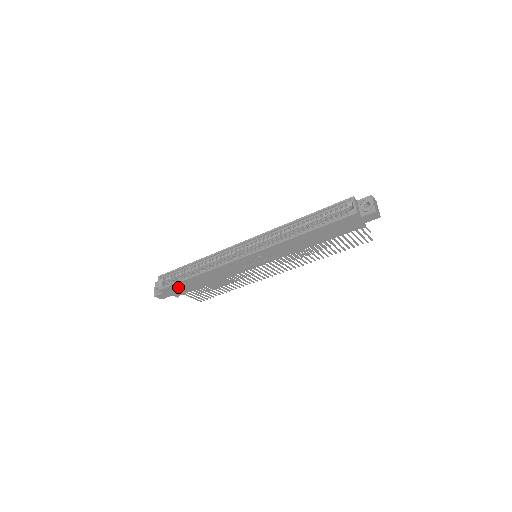
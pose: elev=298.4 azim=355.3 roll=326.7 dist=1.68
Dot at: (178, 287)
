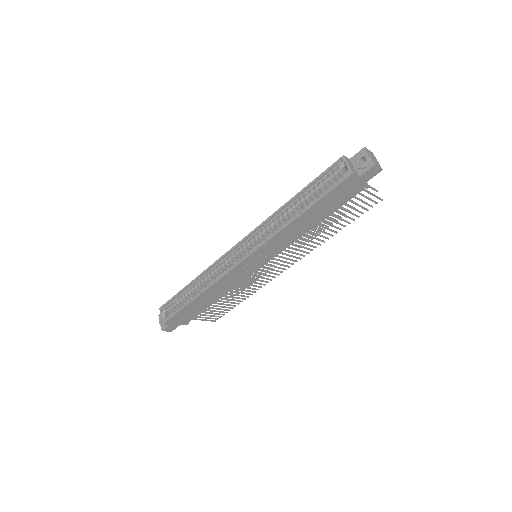
Dot at: (183, 314)
